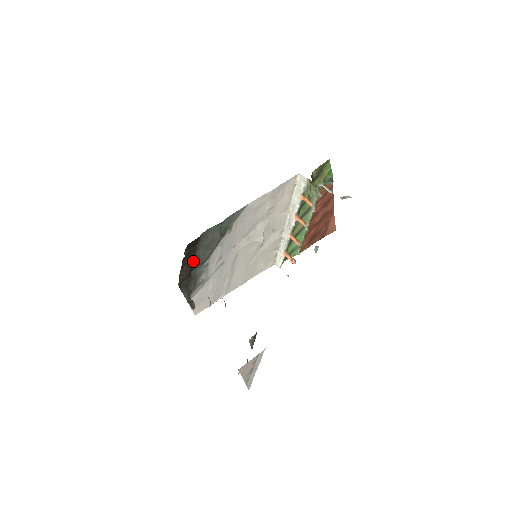
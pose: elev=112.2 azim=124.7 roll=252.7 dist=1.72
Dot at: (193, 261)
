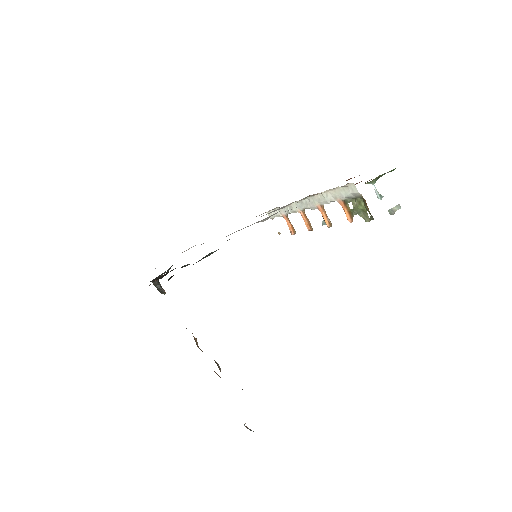
Dot at: occluded
